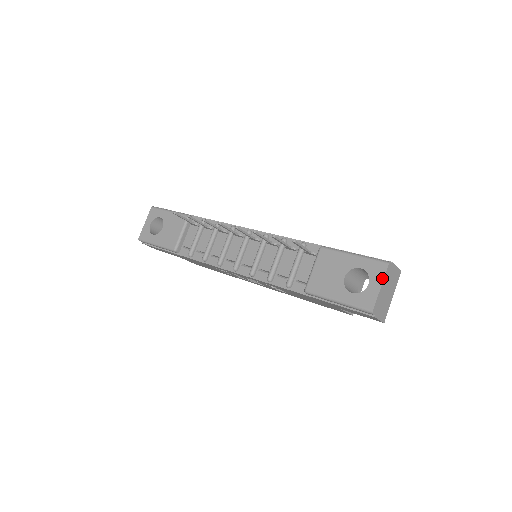
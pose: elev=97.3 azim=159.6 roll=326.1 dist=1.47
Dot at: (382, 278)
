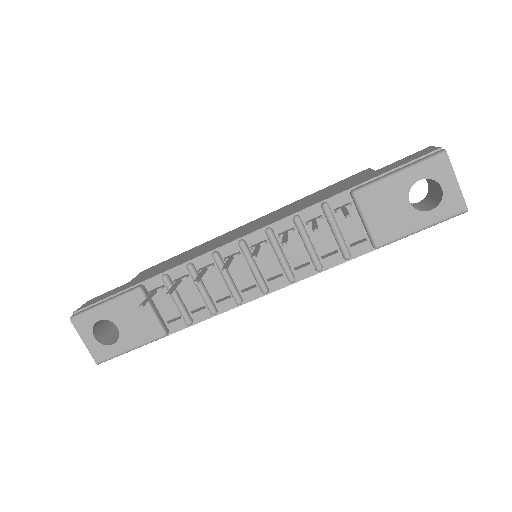
Dot at: (452, 172)
